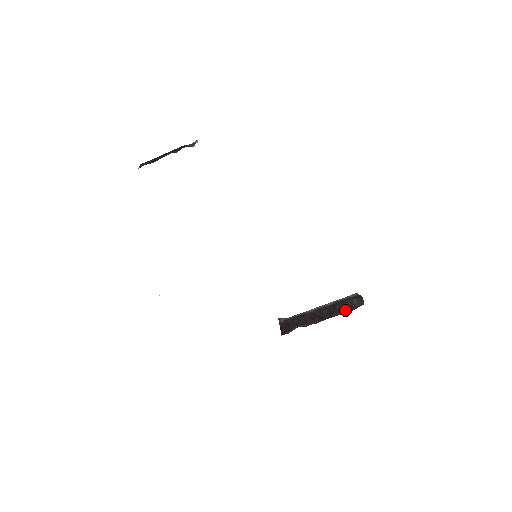
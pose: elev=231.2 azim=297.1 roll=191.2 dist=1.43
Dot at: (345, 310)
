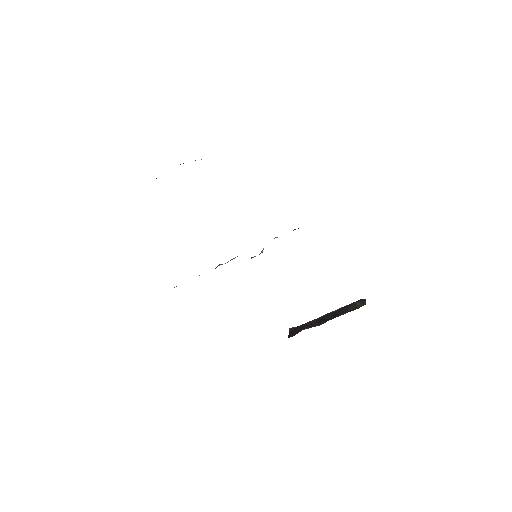
Dot at: (348, 311)
